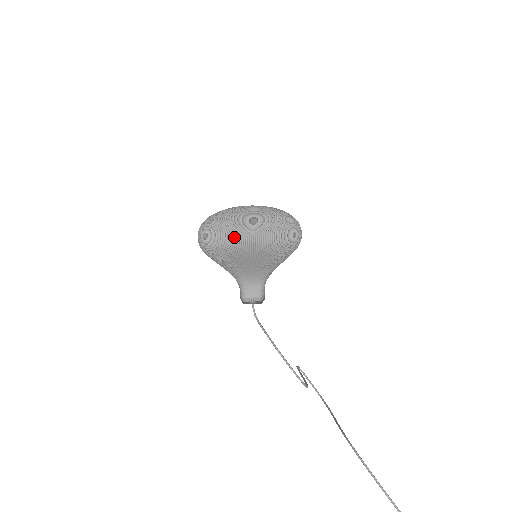
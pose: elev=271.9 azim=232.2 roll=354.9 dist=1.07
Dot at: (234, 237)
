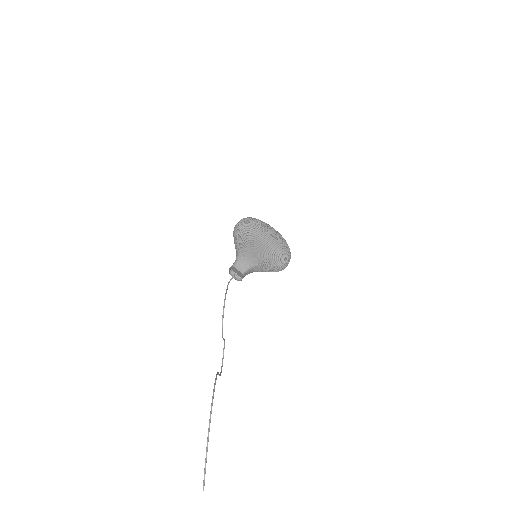
Dot at: (254, 226)
